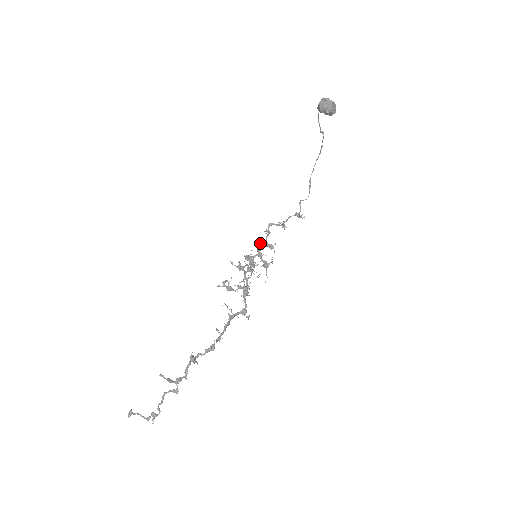
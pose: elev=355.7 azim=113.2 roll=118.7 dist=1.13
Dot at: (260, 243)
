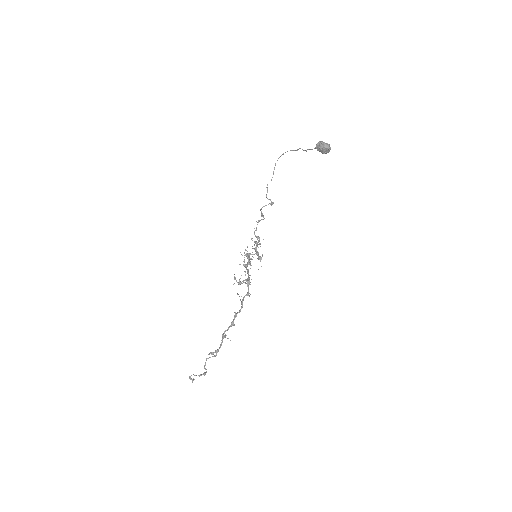
Dot at: (257, 244)
